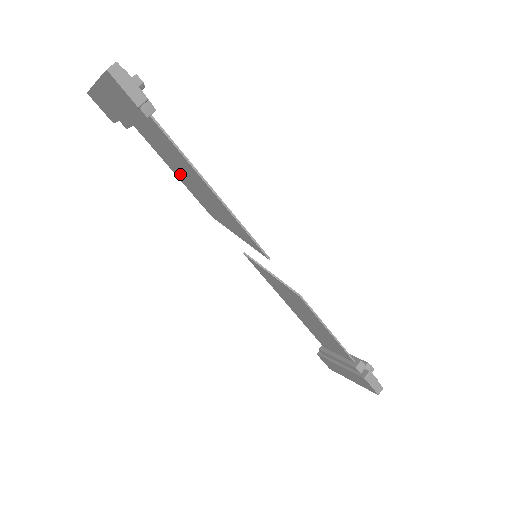
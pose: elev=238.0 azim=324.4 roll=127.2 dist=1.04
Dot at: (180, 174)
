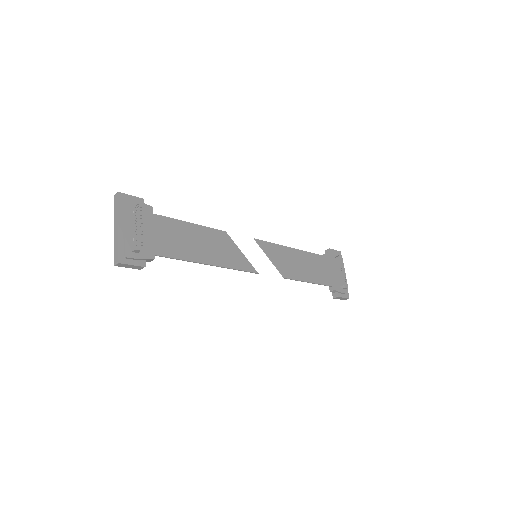
Dot at: (192, 233)
